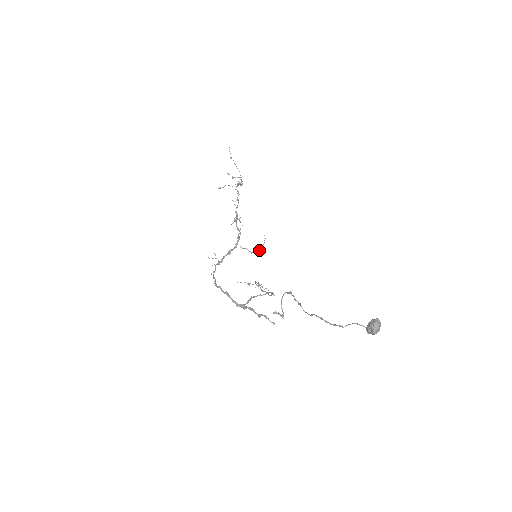
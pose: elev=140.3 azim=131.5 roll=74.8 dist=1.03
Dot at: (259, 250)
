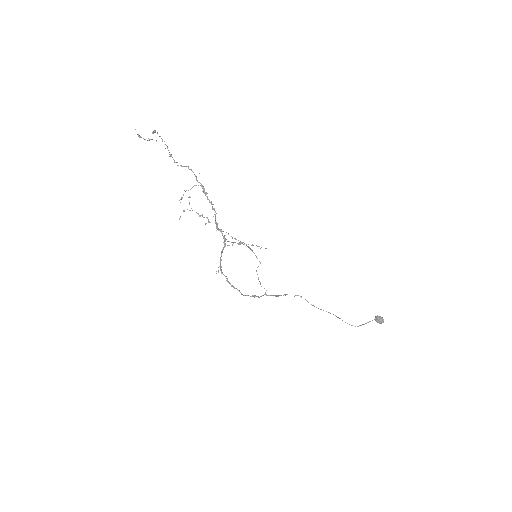
Dot at: (251, 245)
